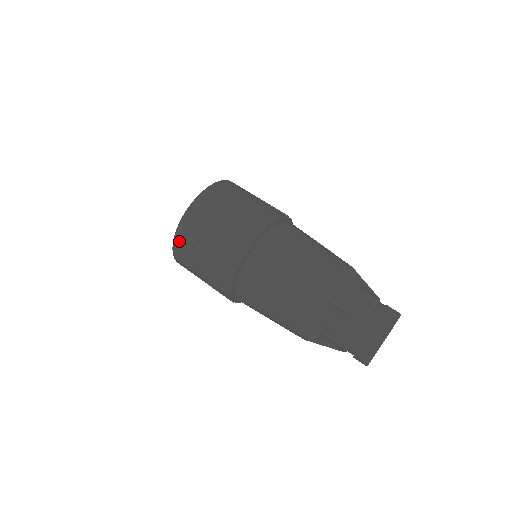
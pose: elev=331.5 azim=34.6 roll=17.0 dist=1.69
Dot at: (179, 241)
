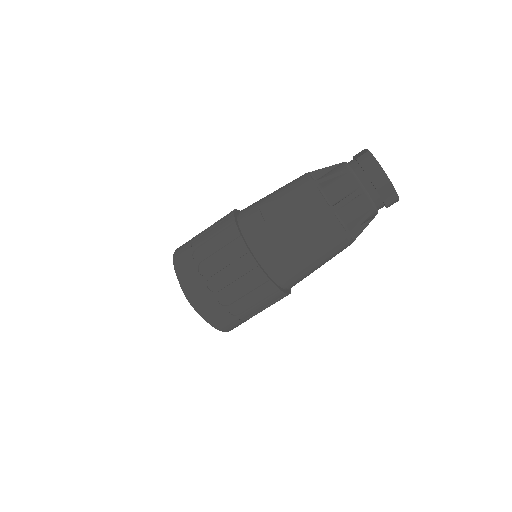
Dot at: (218, 323)
